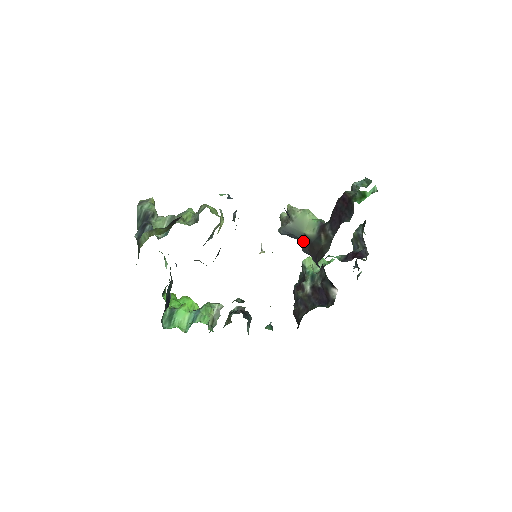
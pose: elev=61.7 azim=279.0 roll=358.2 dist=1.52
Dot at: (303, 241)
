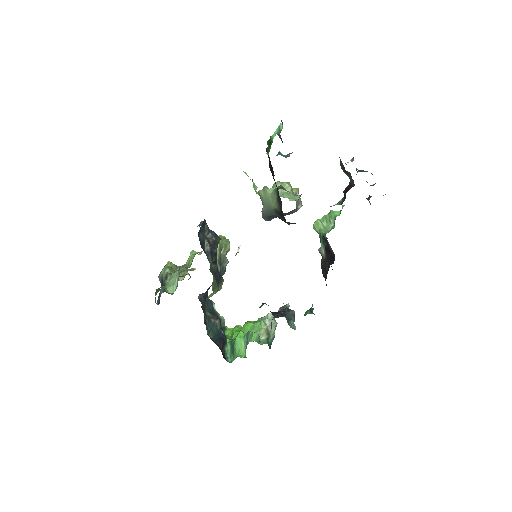
Dot at: (278, 216)
